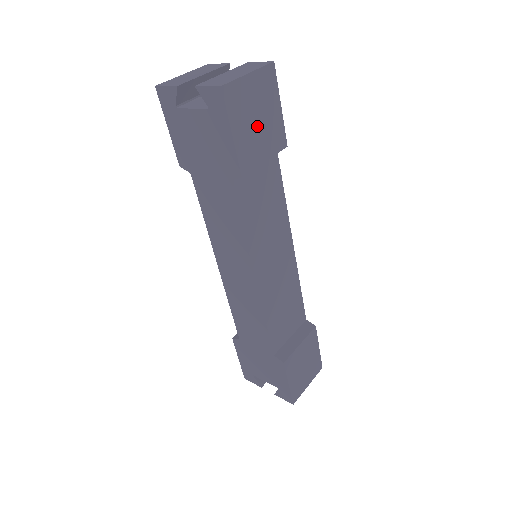
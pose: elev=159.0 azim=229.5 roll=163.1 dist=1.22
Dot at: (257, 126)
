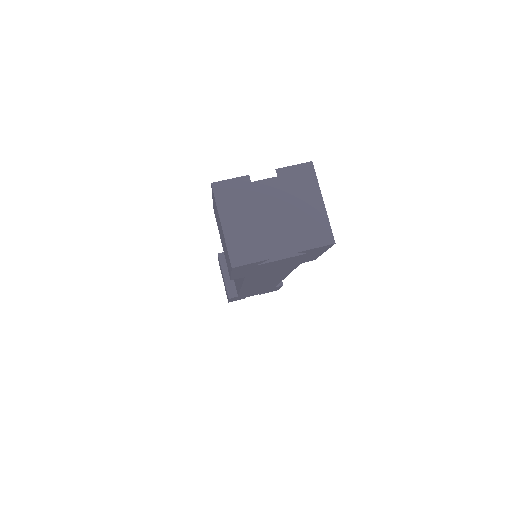
Dot at: occluded
